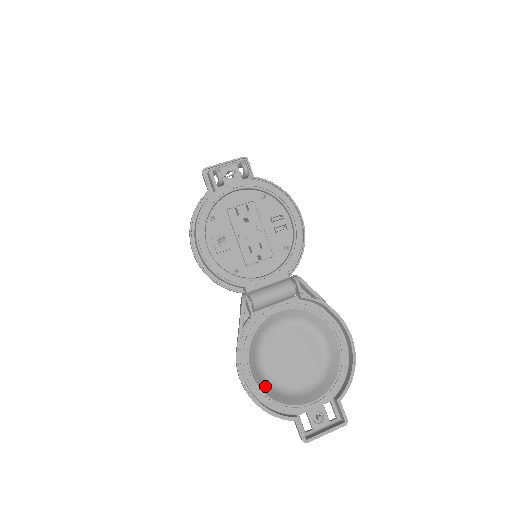
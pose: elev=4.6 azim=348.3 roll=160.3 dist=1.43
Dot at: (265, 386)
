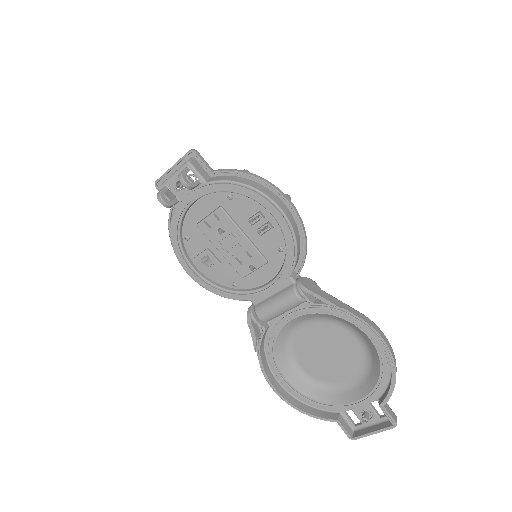
Dot at: (304, 385)
